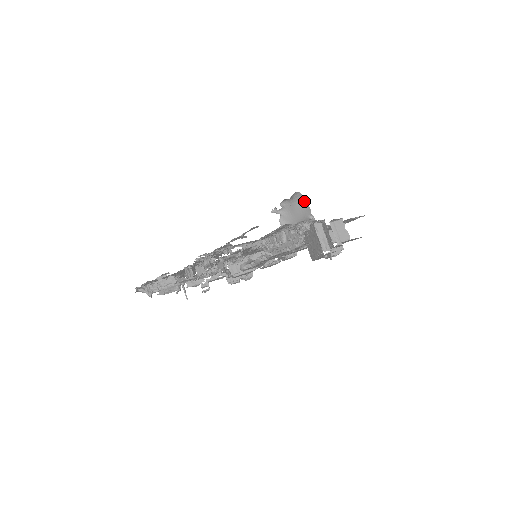
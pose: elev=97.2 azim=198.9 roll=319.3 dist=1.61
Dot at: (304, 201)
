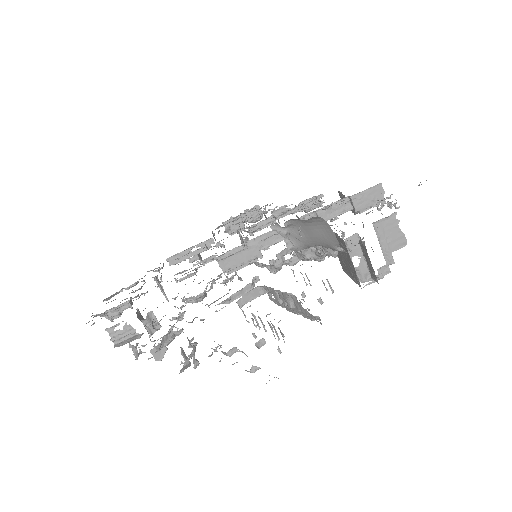
Dot at: (326, 226)
